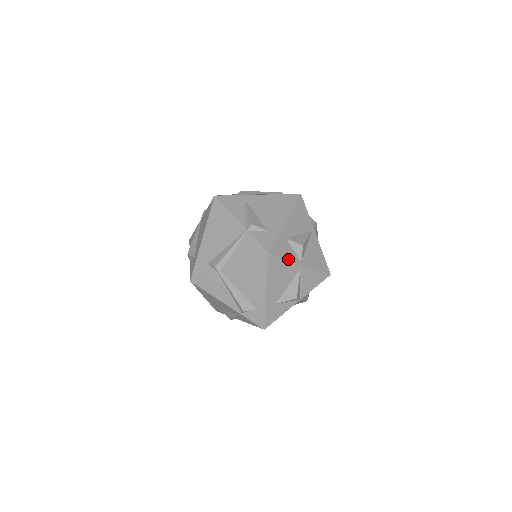
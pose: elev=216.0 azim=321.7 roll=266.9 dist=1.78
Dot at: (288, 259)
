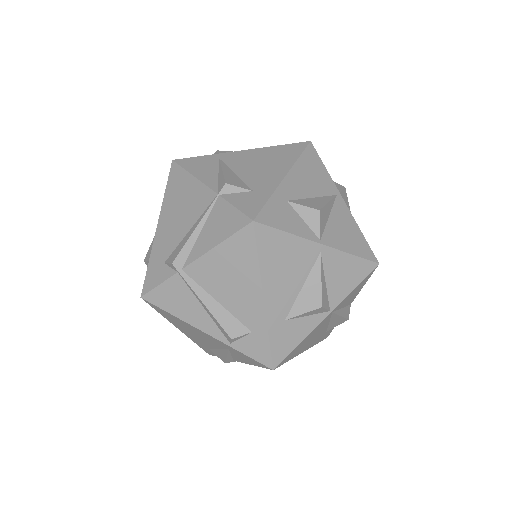
Dot at: (294, 233)
